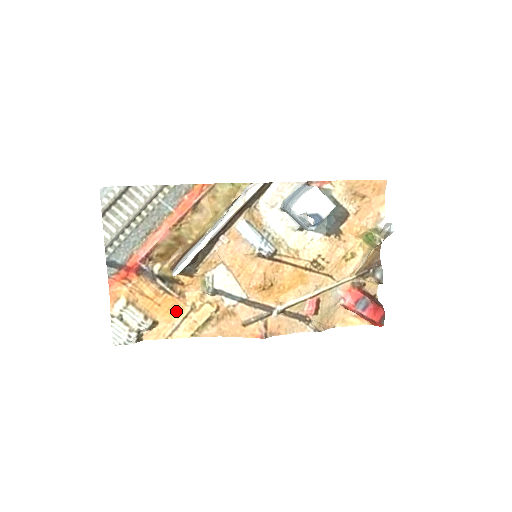
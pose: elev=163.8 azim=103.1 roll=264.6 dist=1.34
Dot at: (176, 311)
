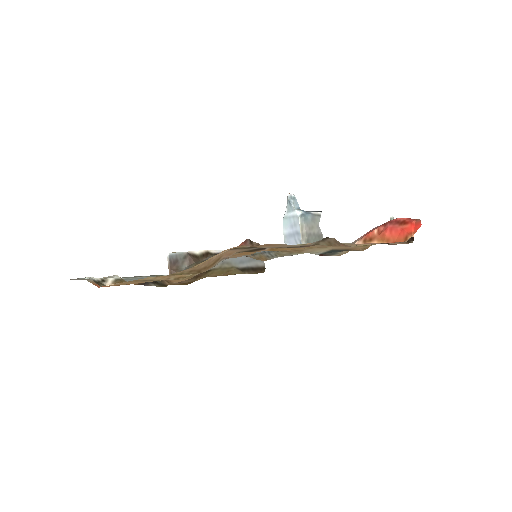
Dot at: occluded
